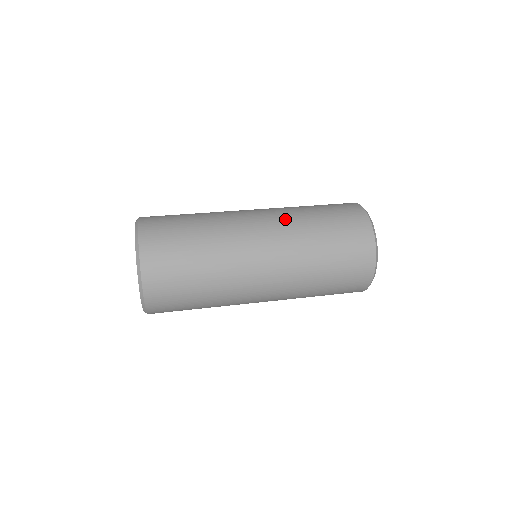
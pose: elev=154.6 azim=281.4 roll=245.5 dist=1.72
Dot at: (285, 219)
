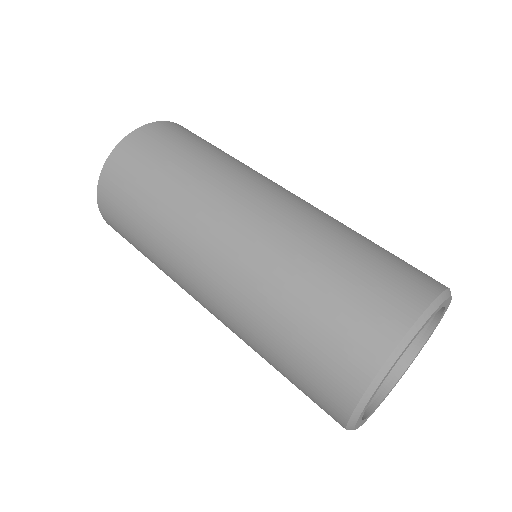
Dot at: (282, 229)
